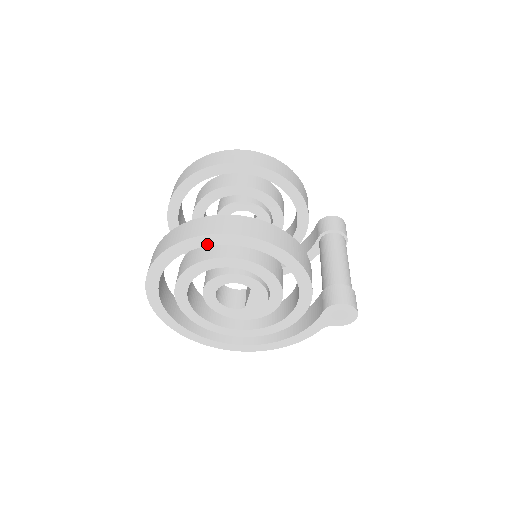
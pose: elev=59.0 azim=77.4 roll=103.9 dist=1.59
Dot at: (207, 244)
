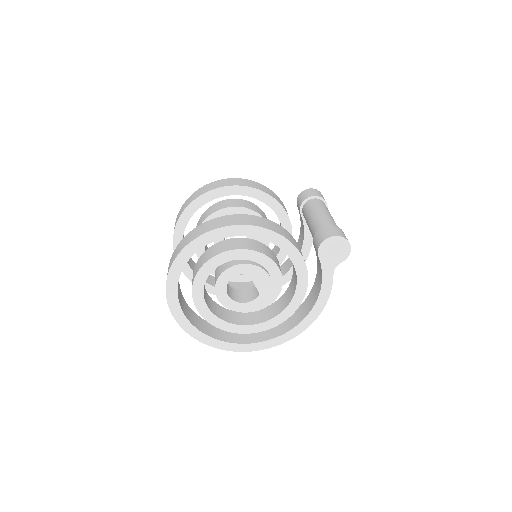
Dot at: (188, 258)
